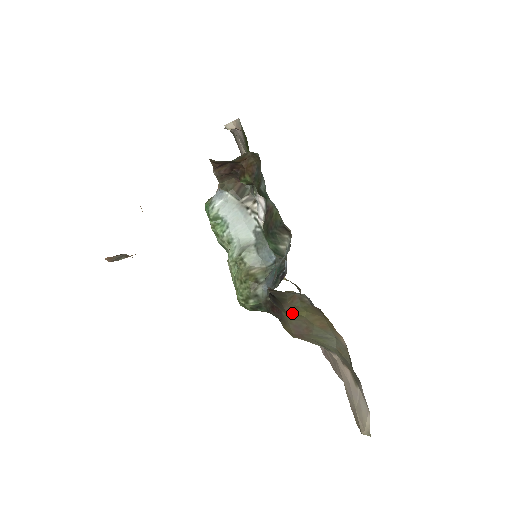
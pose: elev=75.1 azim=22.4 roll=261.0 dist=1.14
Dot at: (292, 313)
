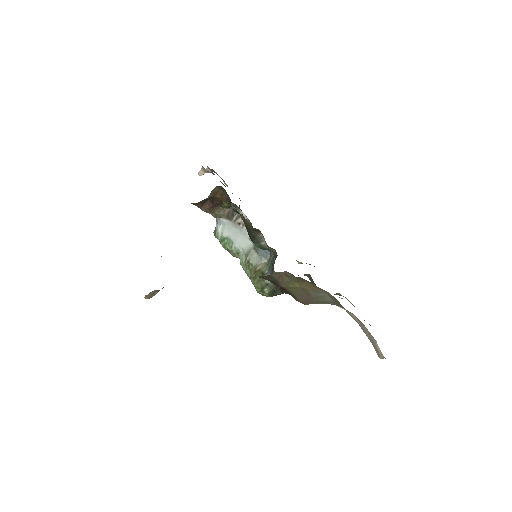
Dot at: (290, 287)
